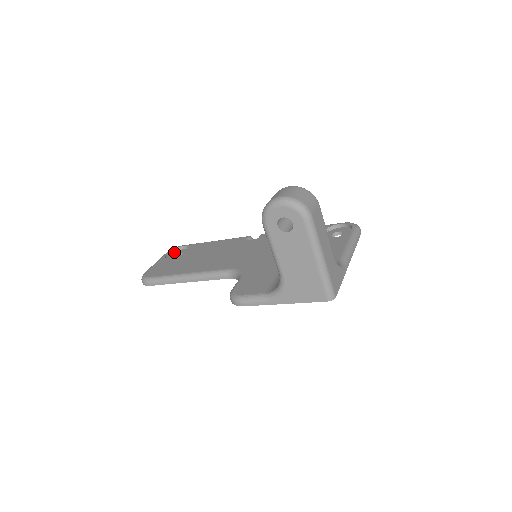
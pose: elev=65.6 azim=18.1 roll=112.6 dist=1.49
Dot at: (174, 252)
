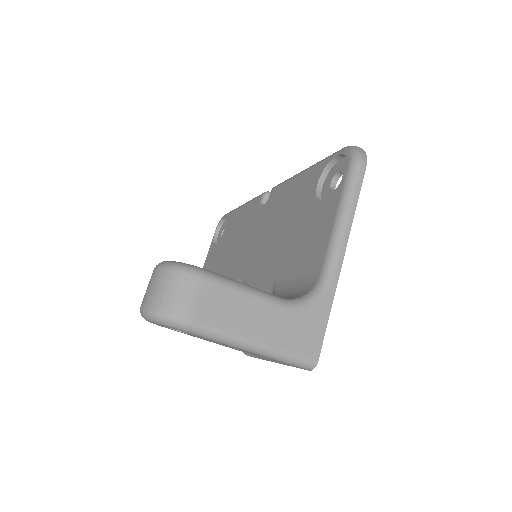
Dot at: (221, 226)
